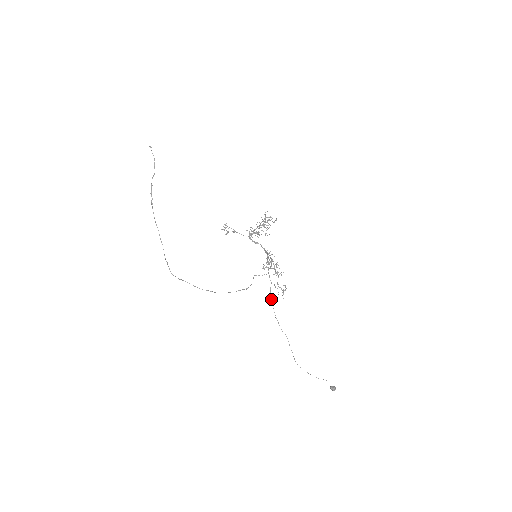
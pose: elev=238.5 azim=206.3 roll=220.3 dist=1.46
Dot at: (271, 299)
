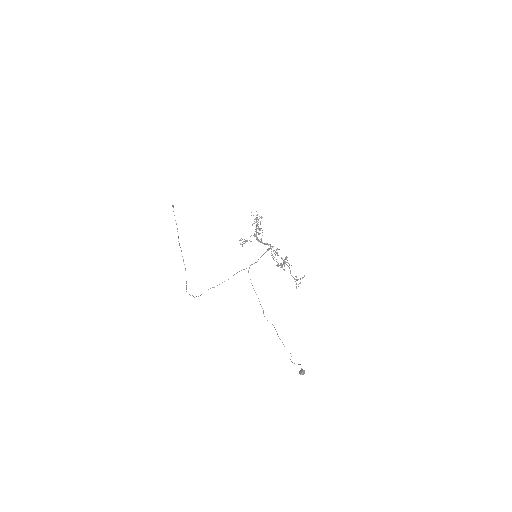
Dot at: occluded
